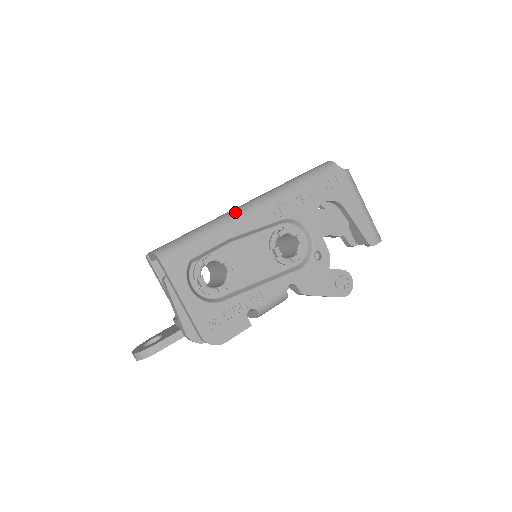
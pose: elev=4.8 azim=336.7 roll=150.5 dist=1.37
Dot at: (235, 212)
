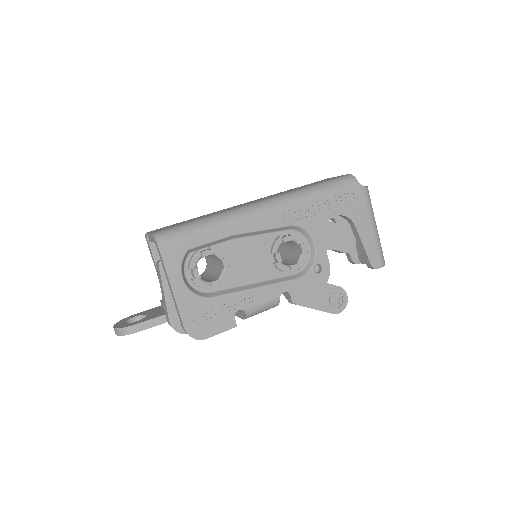
Dot at: (244, 209)
